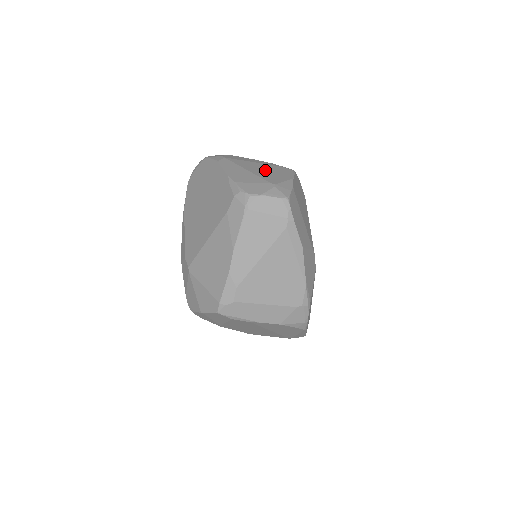
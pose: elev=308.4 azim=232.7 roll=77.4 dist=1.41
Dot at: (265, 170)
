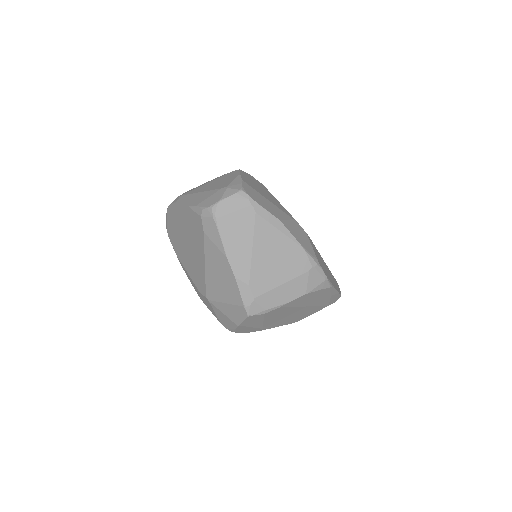
Dot at: (215, 183)
